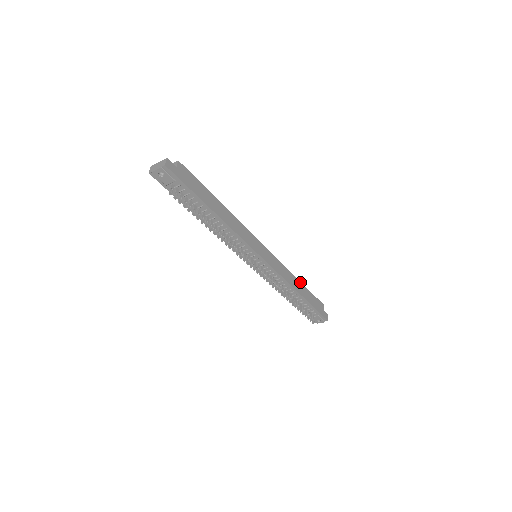
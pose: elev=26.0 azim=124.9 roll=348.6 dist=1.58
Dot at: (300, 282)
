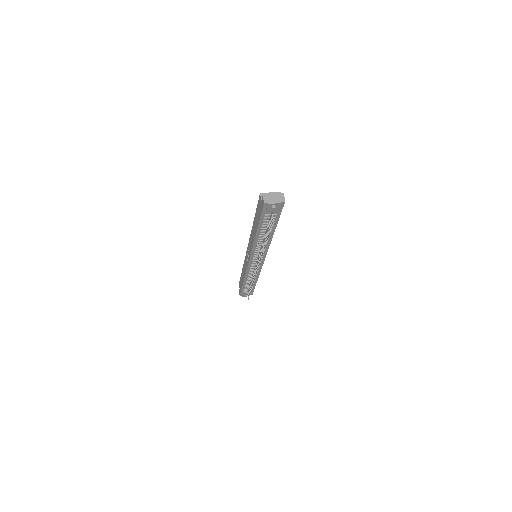
Dot at: occluded
